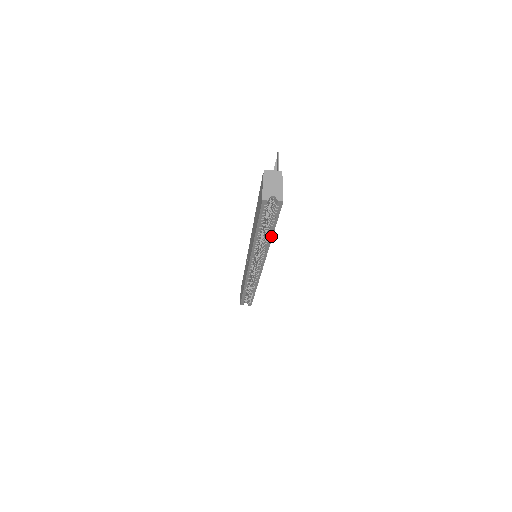
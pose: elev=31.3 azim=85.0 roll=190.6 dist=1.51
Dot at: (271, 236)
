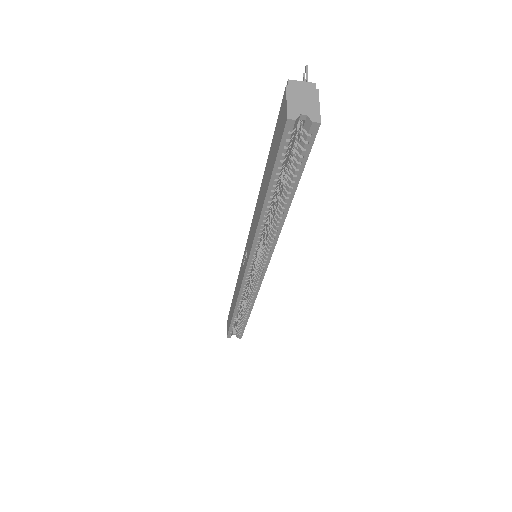
Dot at: (288, 206)
